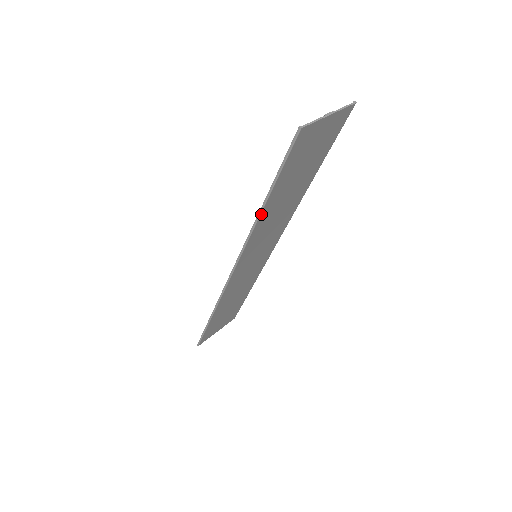
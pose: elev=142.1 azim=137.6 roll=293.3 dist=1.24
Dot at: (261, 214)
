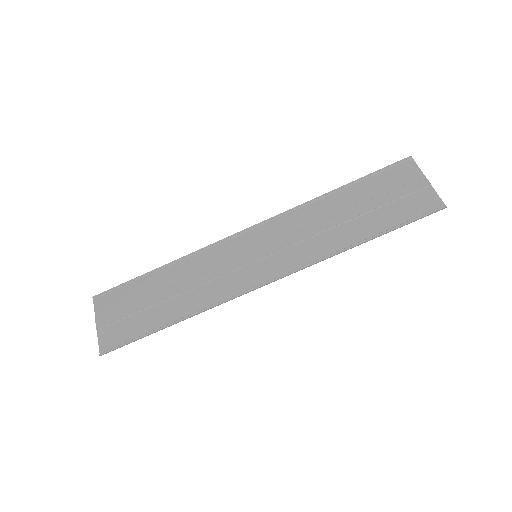
Dot at: (353, 246)
